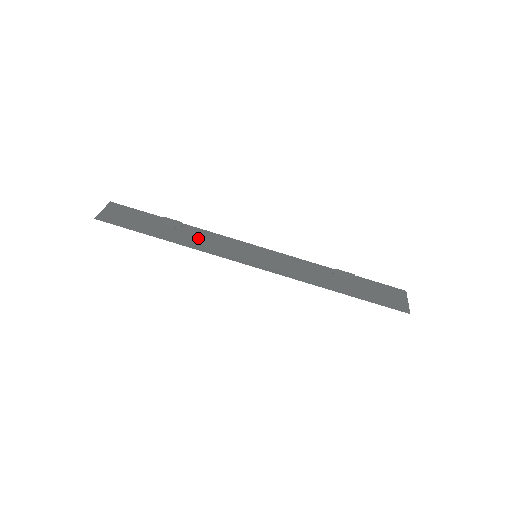
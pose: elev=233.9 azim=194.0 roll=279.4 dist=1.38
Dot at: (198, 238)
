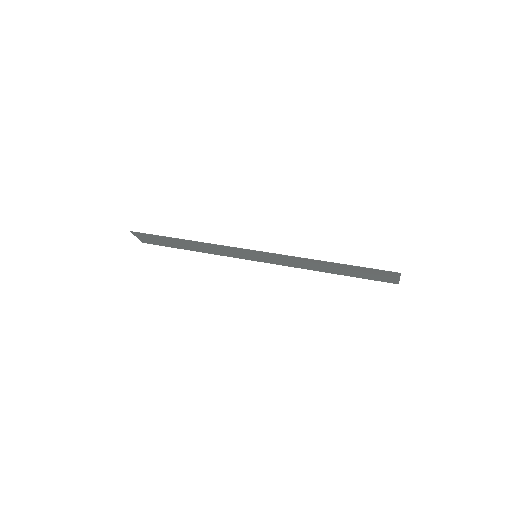
Dot at: (208, 248)
